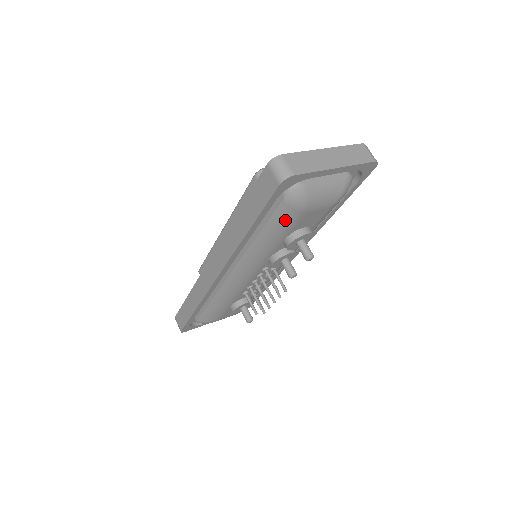
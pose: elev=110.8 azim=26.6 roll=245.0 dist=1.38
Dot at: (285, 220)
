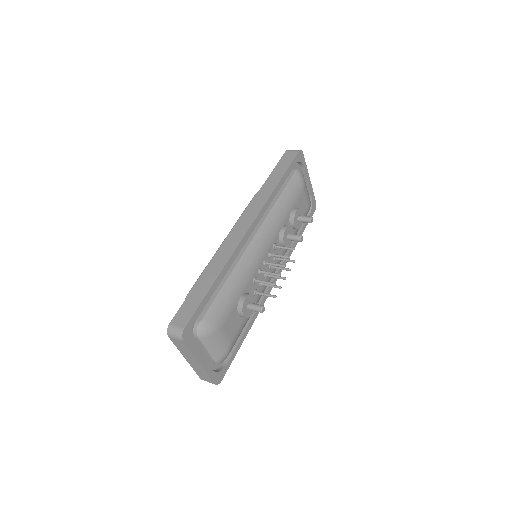
Dot at: (295, 187)
